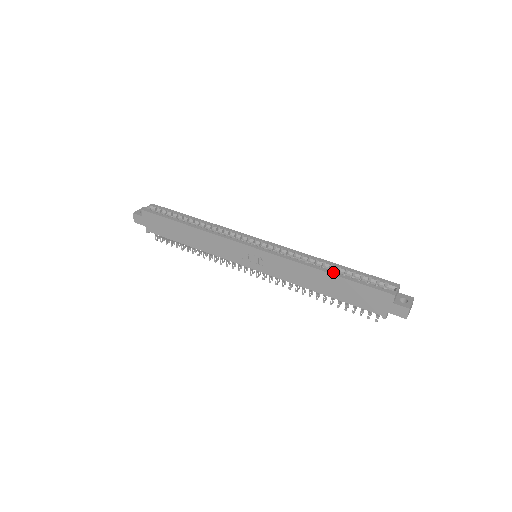
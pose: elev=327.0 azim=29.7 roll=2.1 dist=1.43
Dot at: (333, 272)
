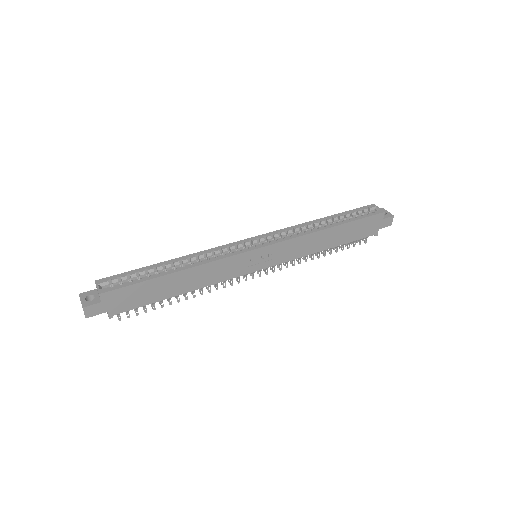
Dot at: (336, 224)
